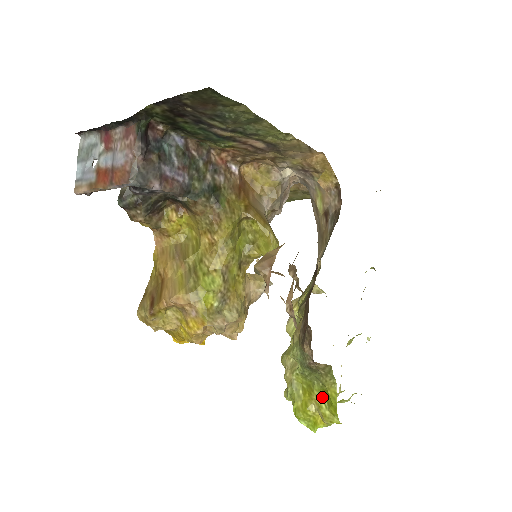
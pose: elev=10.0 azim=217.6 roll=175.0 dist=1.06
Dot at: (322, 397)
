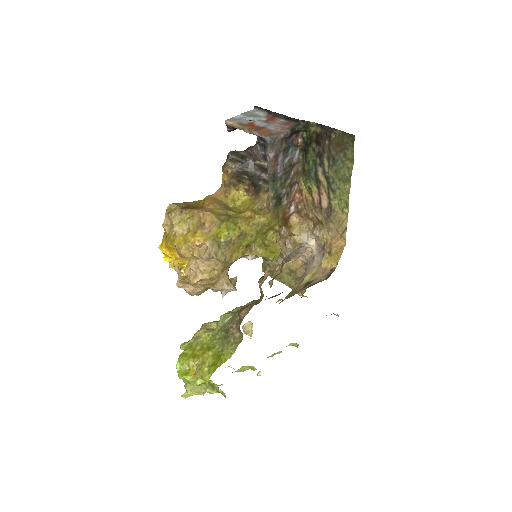
Dot at: (212, 358)
